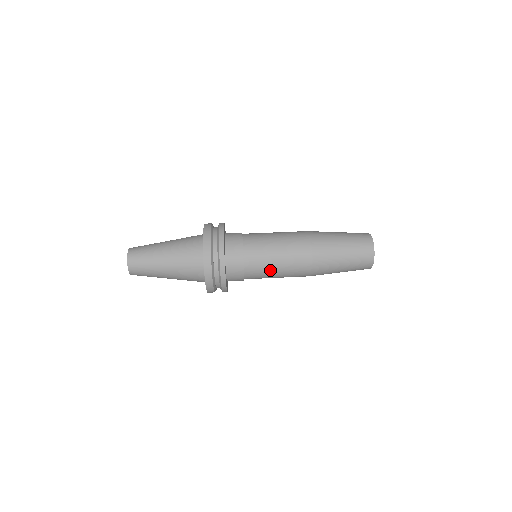
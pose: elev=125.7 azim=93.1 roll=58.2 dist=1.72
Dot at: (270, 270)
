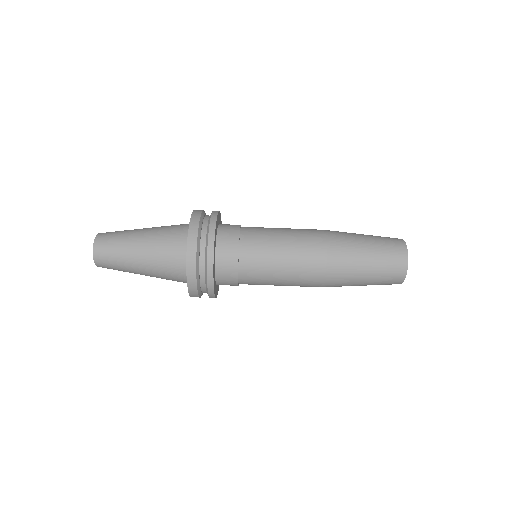
Dot at: (271, 280)
